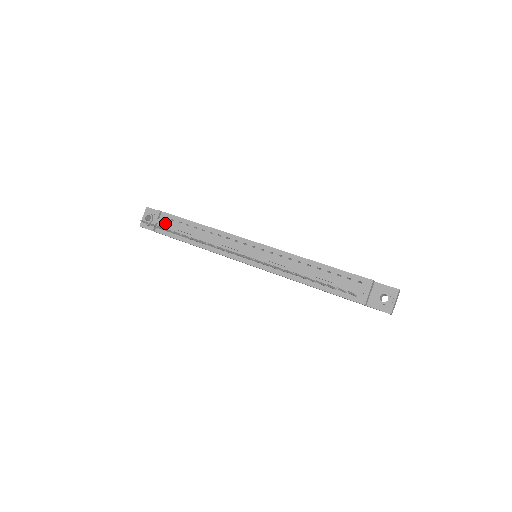
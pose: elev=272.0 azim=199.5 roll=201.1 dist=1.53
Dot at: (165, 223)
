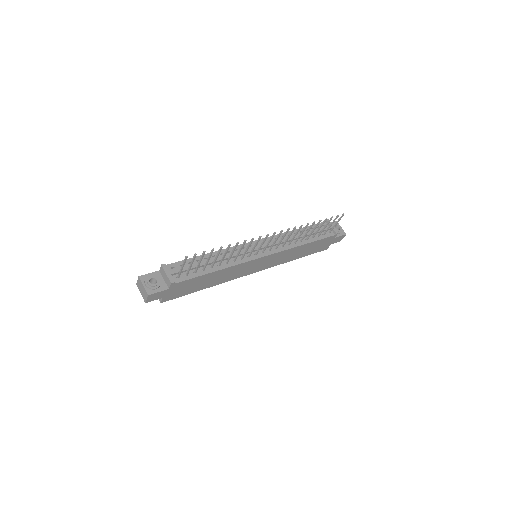
Dot at: occluded
